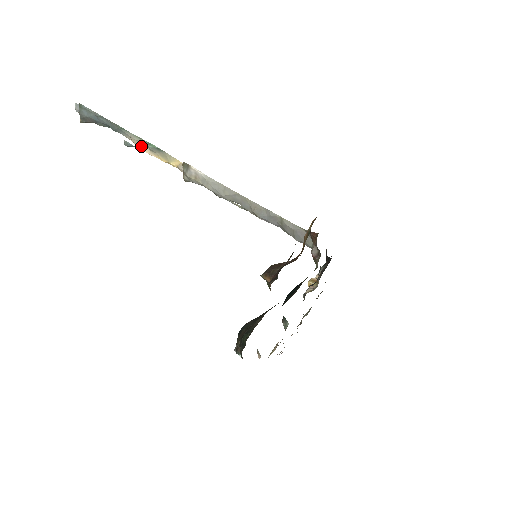
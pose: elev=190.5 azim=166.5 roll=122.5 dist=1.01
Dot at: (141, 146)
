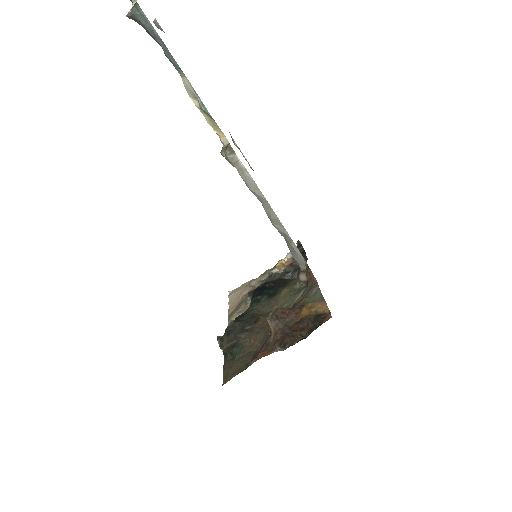
Dot at: (191, 95)
